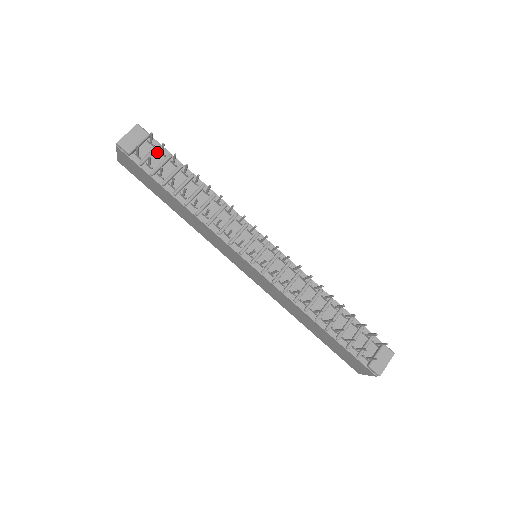
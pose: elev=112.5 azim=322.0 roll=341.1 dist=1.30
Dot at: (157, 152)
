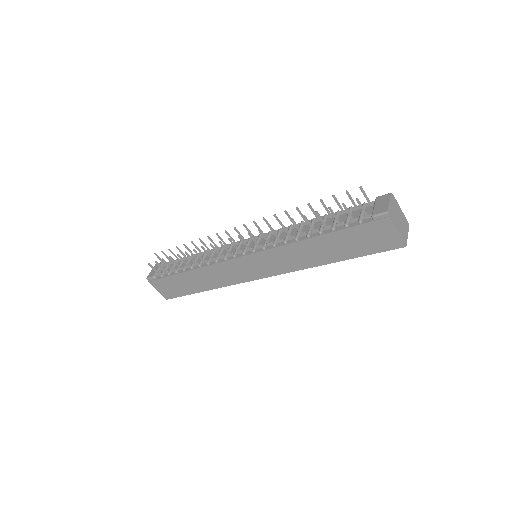
Dot at: (170, 265)
